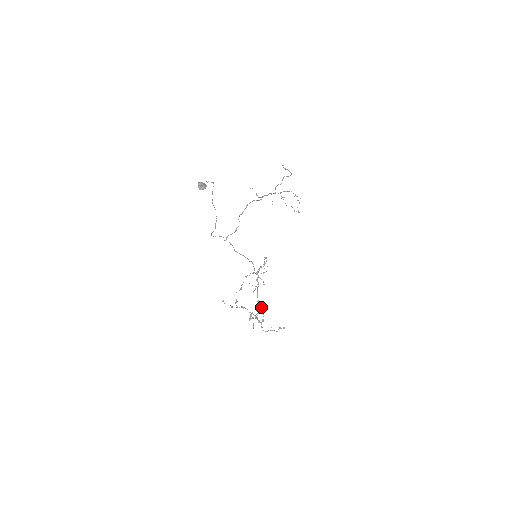
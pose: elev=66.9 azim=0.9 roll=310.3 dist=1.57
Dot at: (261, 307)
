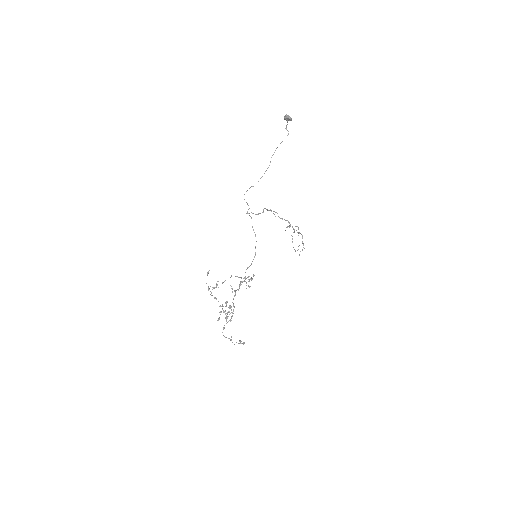
Dot at: occluded
